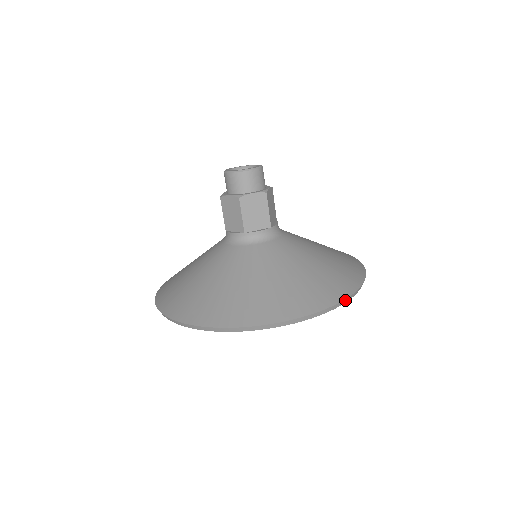
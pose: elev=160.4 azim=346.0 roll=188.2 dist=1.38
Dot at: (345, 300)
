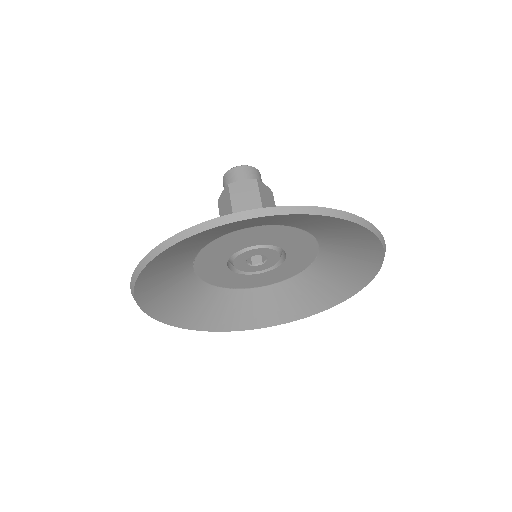
Dot at: (324, 210)
